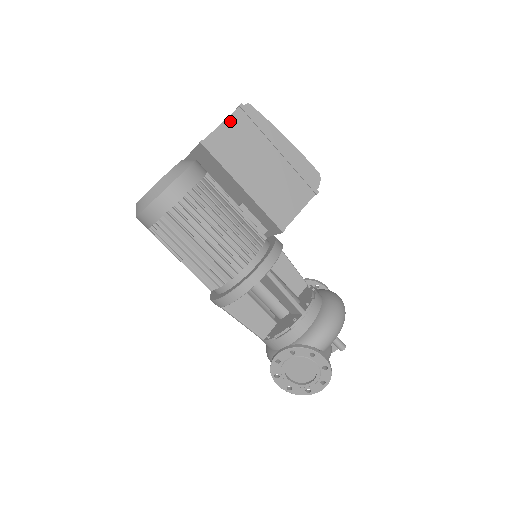
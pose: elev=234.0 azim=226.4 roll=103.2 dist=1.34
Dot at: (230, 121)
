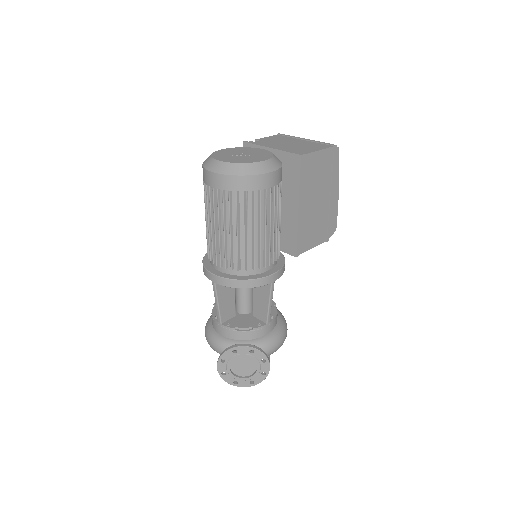
Dot at: (323, 153)
